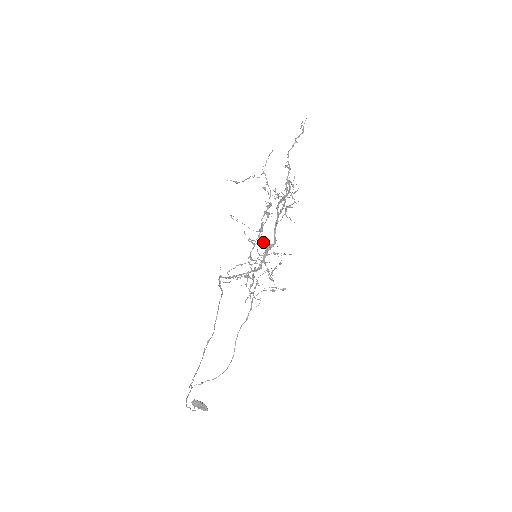
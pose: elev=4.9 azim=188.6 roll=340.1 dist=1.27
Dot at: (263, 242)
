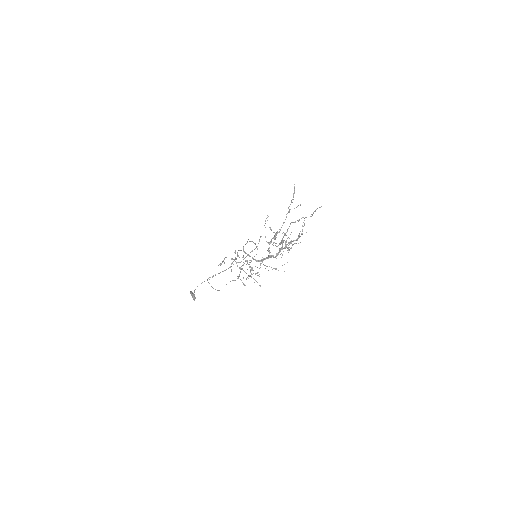
Dot at: (269, 250)
